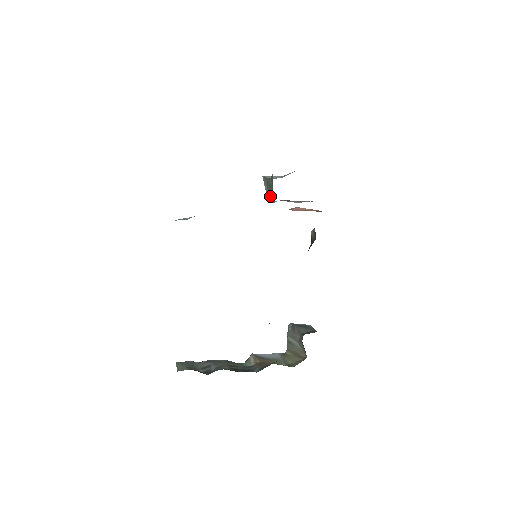
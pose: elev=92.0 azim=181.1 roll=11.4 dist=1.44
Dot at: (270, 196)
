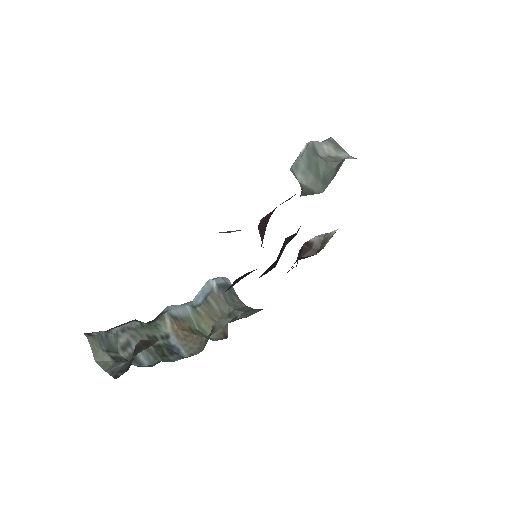
Dot at: (306, 179)
